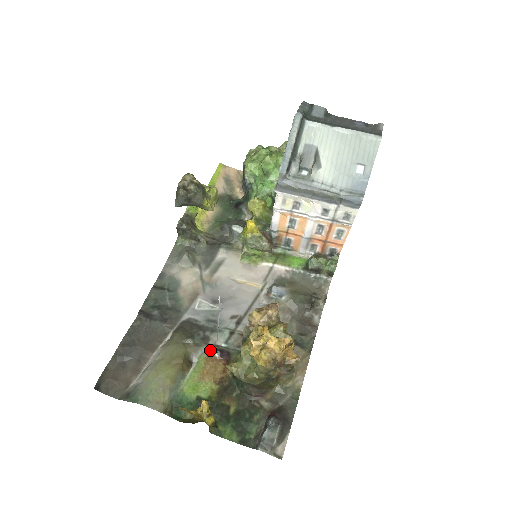
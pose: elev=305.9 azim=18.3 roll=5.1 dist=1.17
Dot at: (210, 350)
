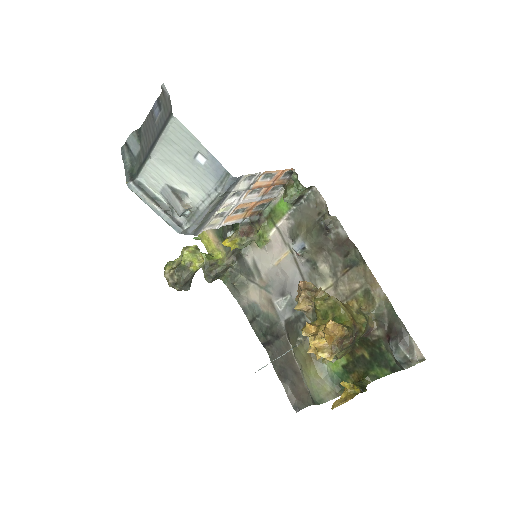
Dot at: occluded
